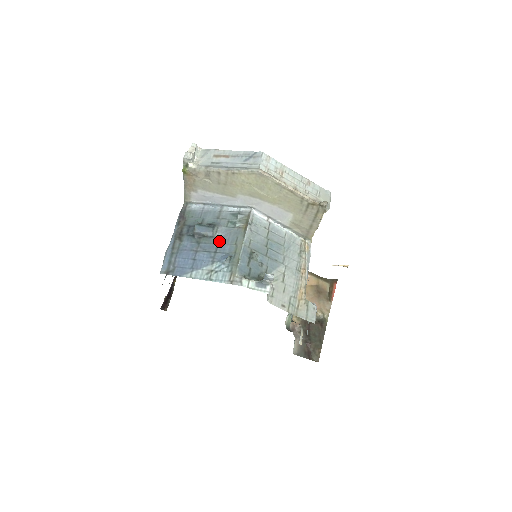
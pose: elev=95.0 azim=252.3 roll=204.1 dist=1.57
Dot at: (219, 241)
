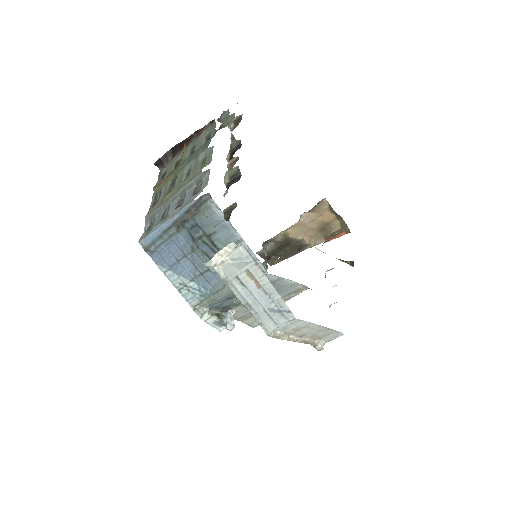
Dot at: (212, 268)
